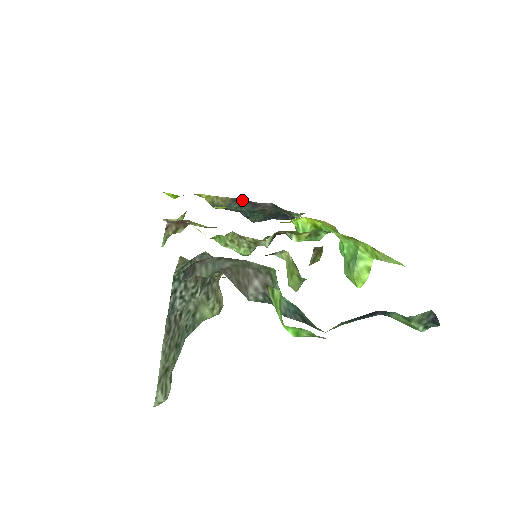
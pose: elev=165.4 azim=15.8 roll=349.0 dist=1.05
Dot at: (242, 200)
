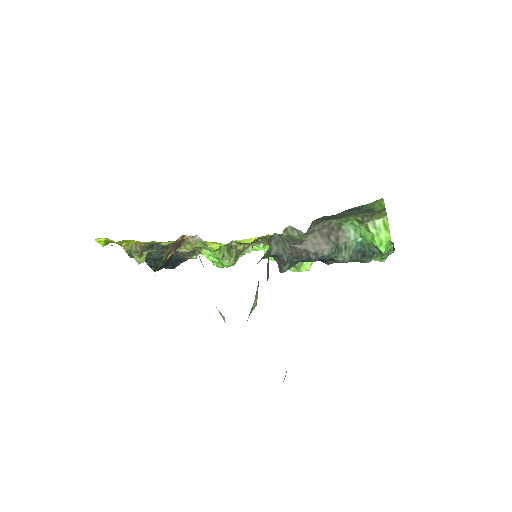
Dot at: (157, 245)
